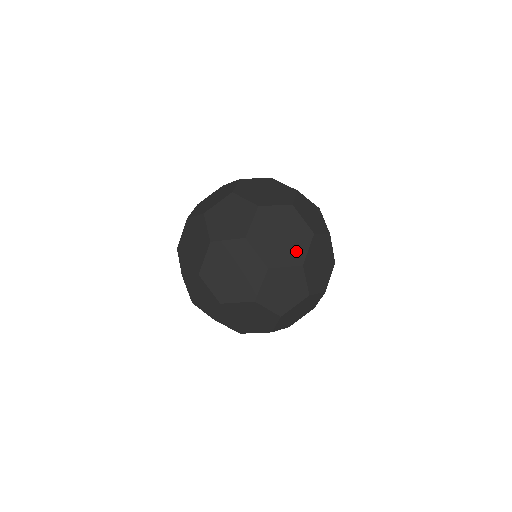
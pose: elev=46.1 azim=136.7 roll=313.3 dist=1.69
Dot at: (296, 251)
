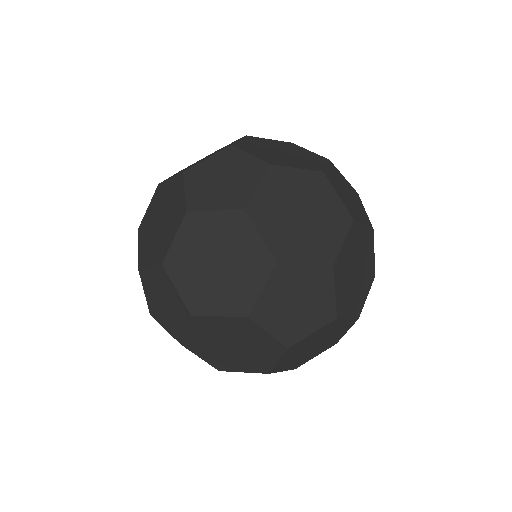
Dot at: (308, 155)
